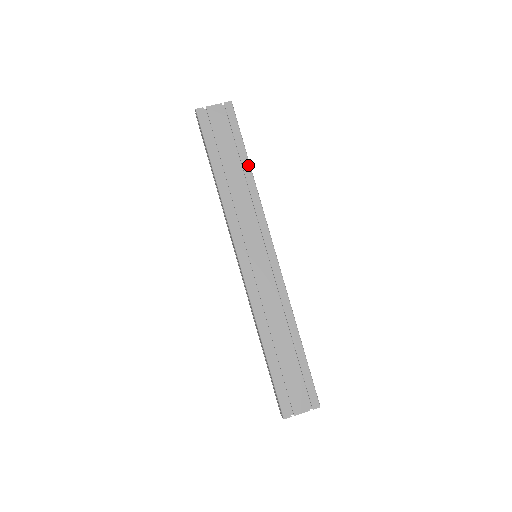
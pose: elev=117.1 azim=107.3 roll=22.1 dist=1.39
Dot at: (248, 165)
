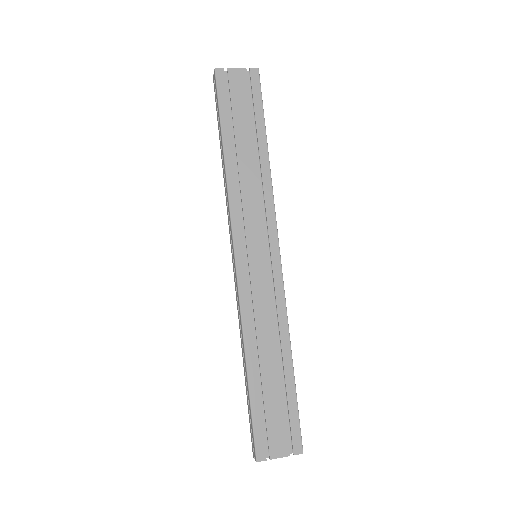
Dot at: (265, 146)
